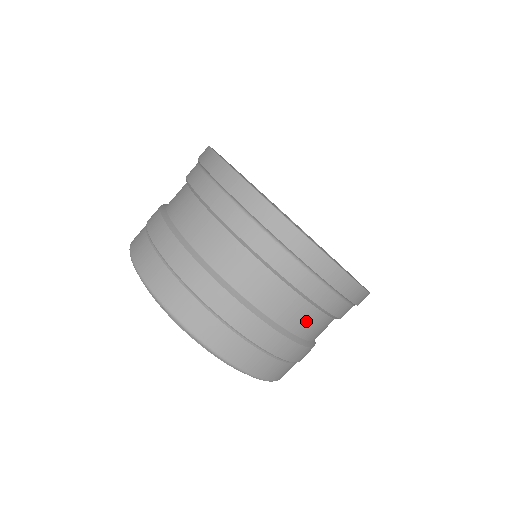
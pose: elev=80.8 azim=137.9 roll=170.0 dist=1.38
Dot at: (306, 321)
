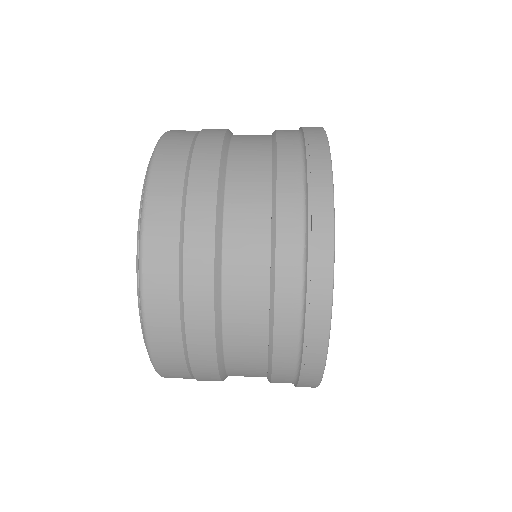
Dot at: (251, 154)
